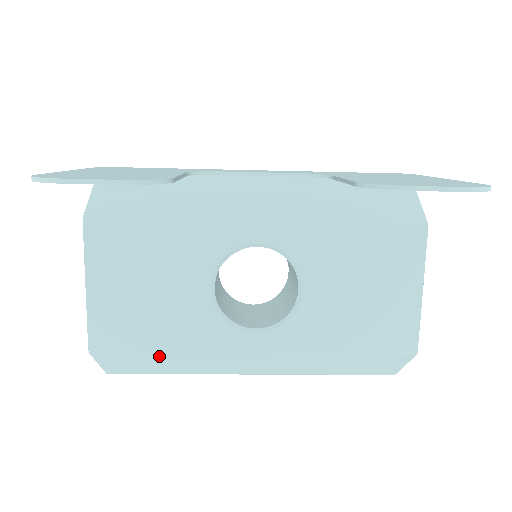
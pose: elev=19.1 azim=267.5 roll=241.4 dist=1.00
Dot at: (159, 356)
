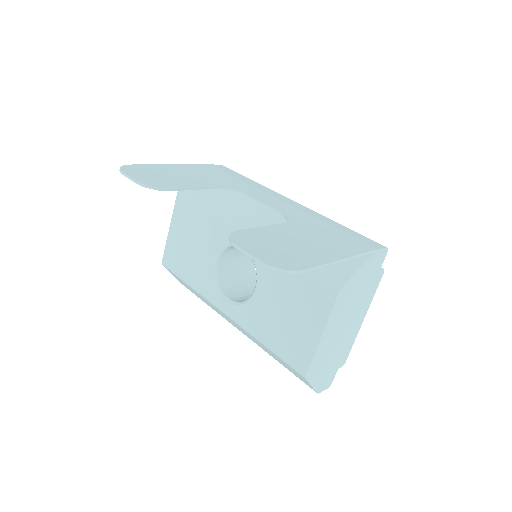
Dot at: occluded
